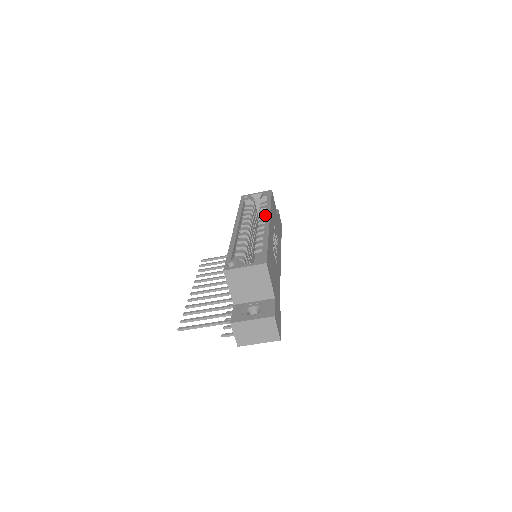
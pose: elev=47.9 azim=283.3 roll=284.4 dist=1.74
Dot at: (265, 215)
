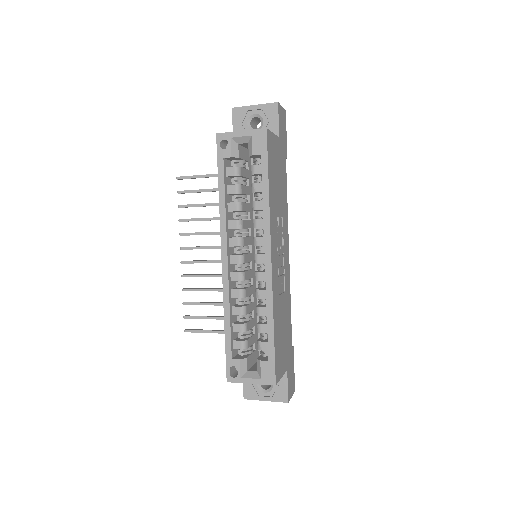
Dot at: (262, 225)
